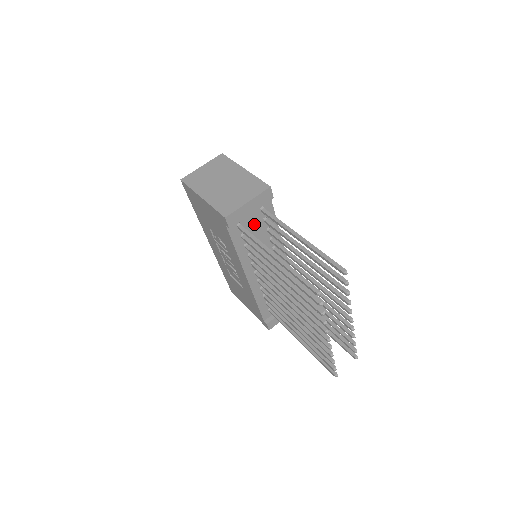
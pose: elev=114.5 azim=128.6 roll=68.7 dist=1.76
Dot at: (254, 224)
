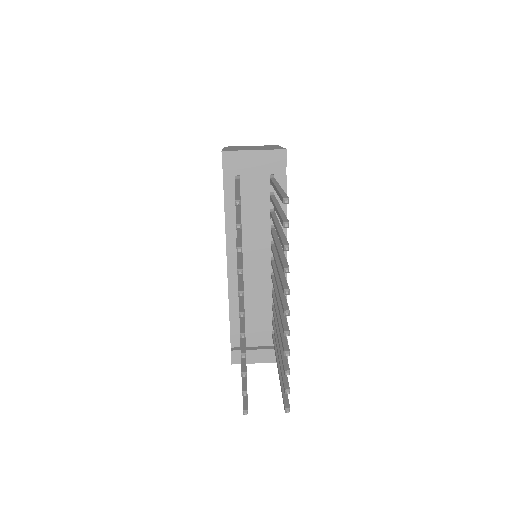
Dot at: (257, 191)
